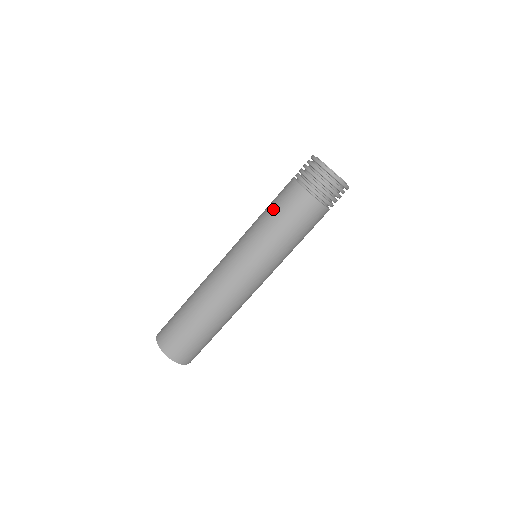
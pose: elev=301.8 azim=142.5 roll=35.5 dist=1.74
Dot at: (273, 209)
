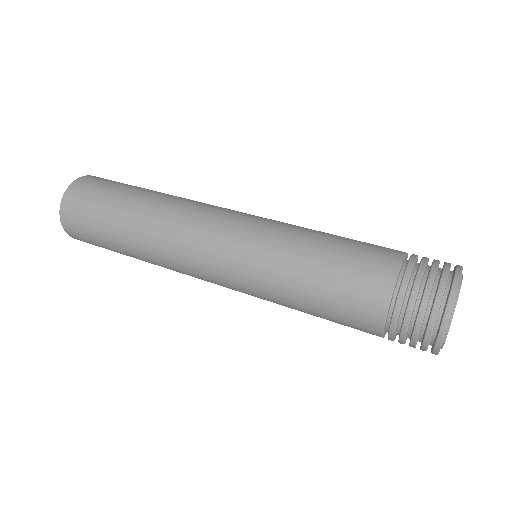
Dot at: (336, 247)
